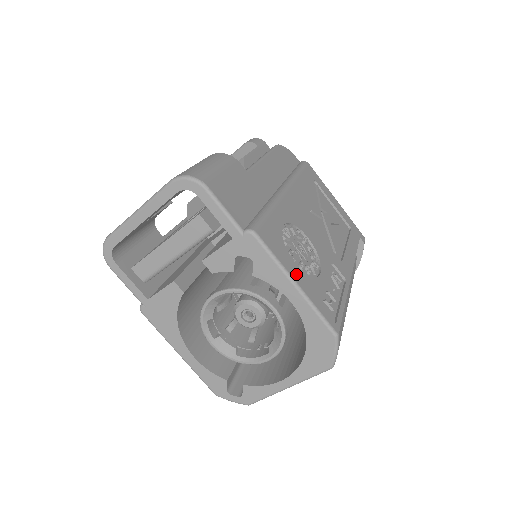
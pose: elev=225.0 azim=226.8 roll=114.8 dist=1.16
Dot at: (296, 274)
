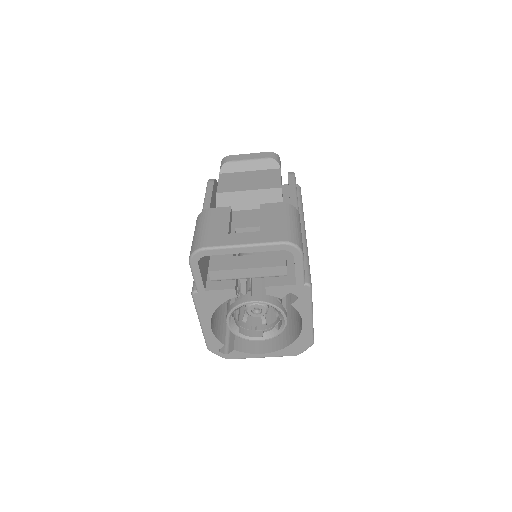
Dot at: occluded
